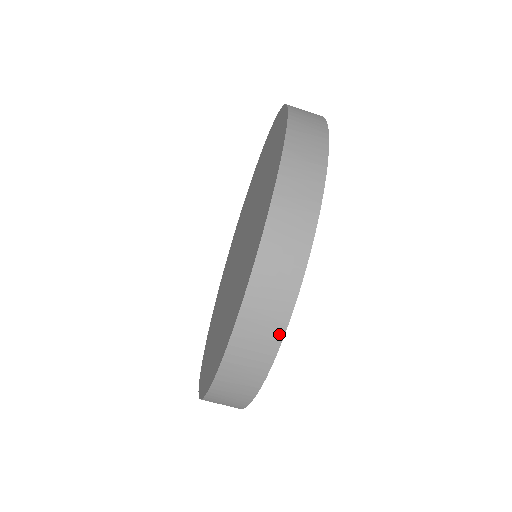
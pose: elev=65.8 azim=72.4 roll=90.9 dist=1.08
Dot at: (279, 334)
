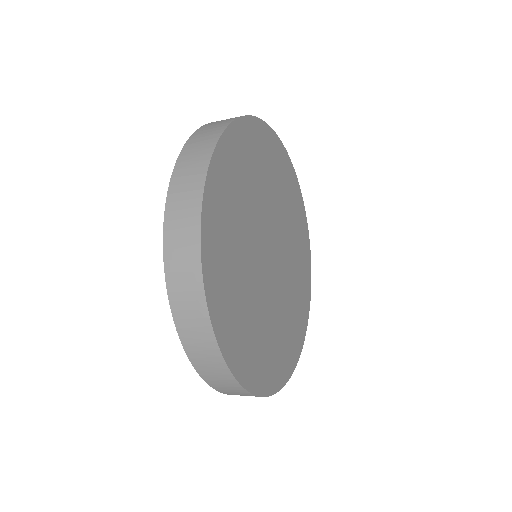
Dot at: occluded
